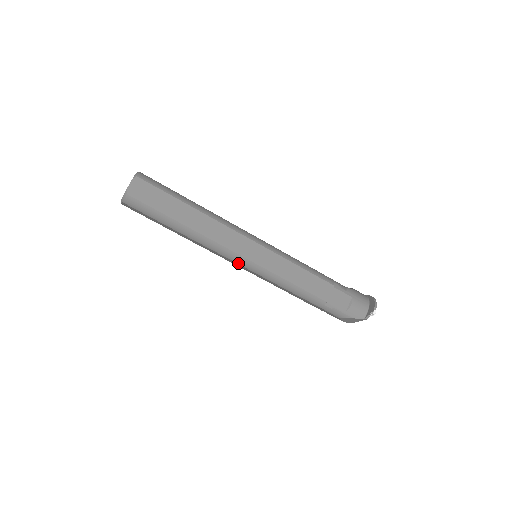
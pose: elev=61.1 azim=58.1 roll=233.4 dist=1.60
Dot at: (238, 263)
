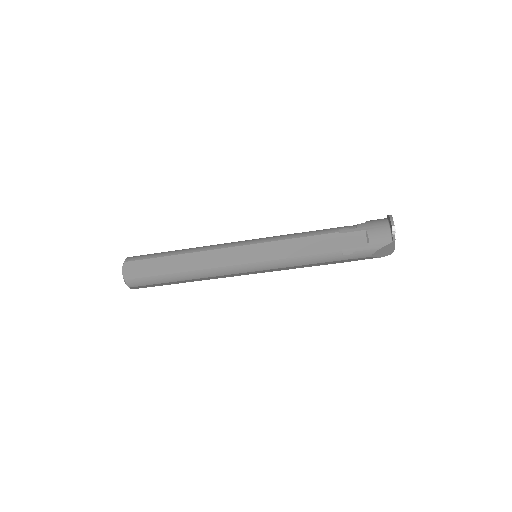
Dot at: (241, 272)
